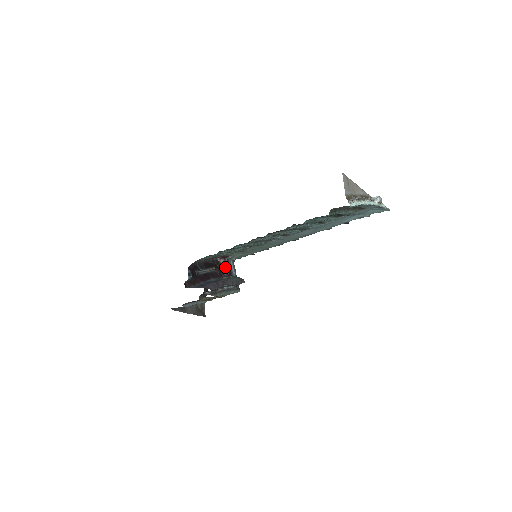
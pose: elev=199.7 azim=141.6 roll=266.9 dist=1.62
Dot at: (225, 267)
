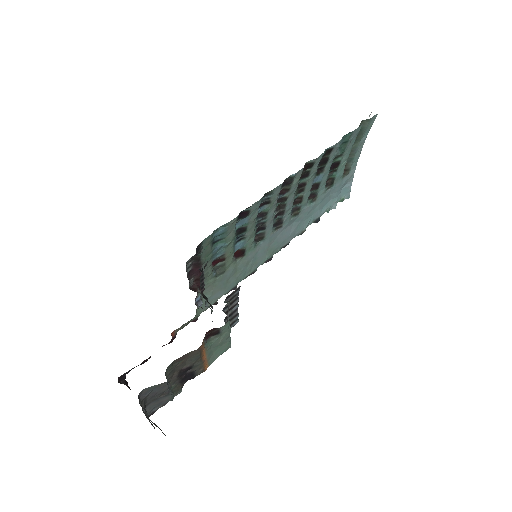
Dot at: (205, 302)
